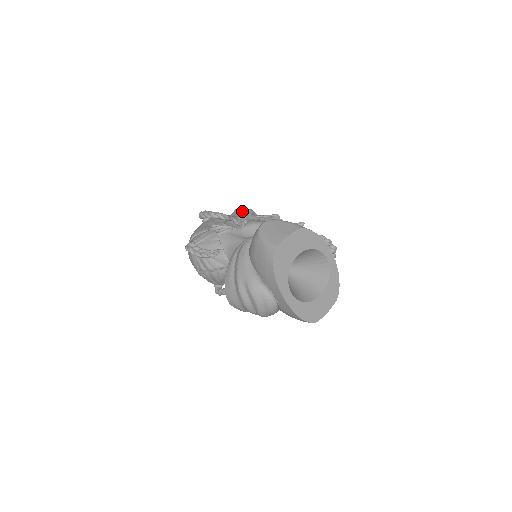
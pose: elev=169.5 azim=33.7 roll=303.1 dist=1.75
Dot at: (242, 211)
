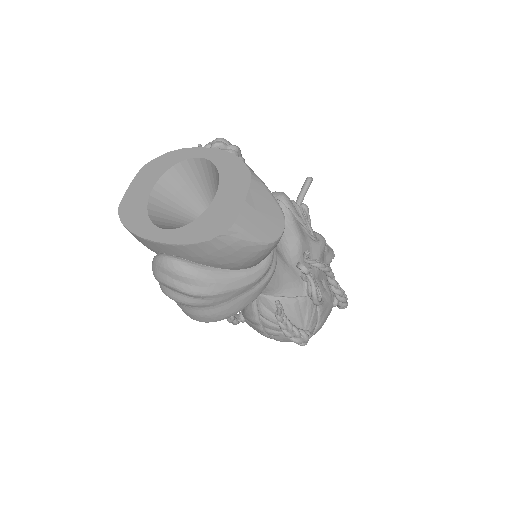
Dot at: occluded
